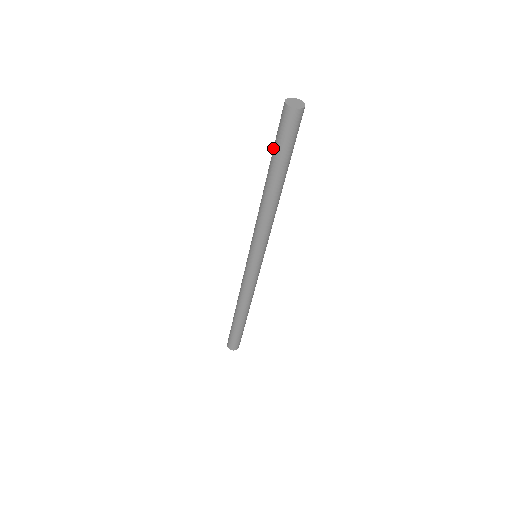
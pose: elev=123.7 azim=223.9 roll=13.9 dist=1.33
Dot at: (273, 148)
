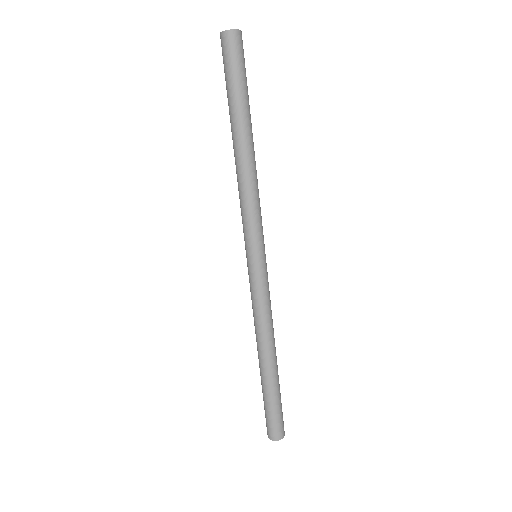
Dot at: occluded
